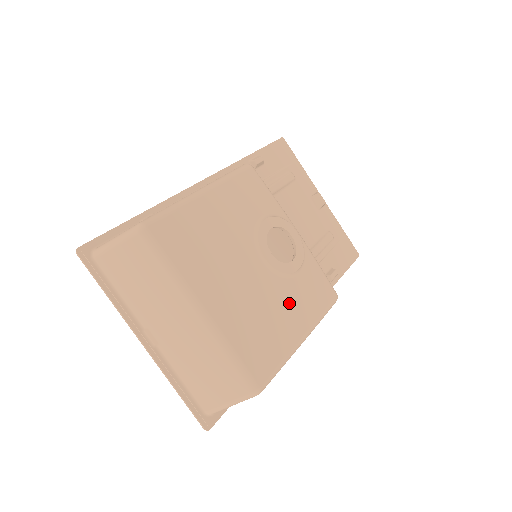
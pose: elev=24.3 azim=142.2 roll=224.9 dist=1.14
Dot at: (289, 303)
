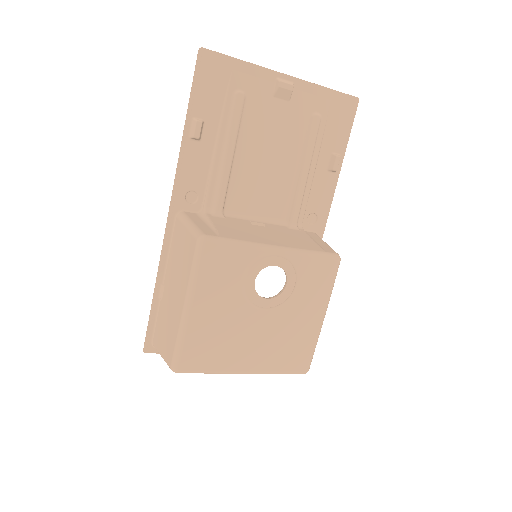
Dot at: (300, 312)
